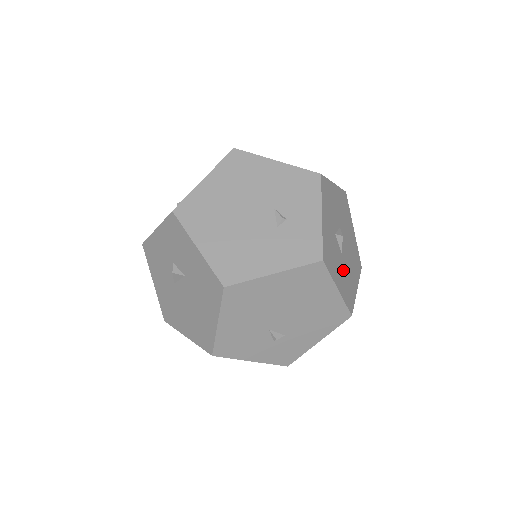
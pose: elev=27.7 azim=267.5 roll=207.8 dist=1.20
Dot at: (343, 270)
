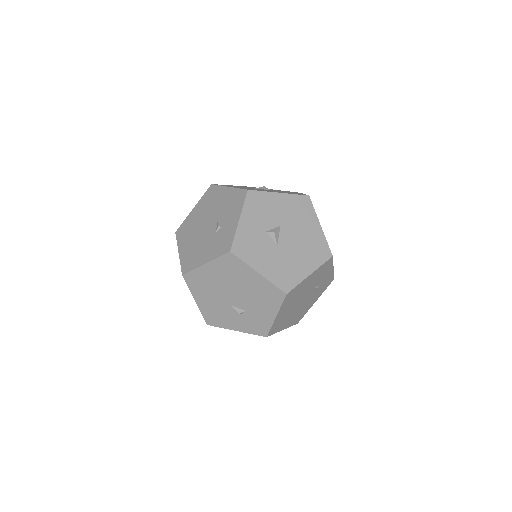
Dot at: (277, 258)
